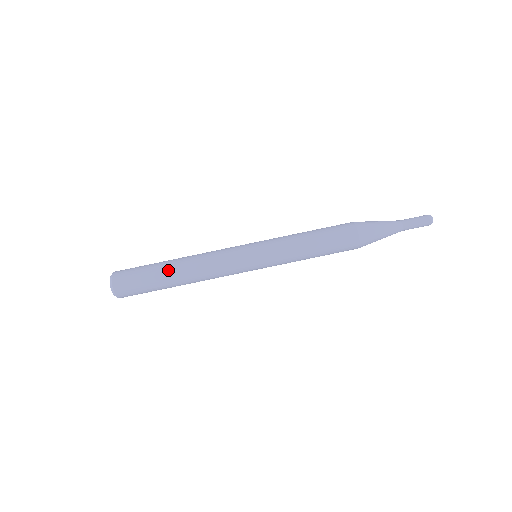
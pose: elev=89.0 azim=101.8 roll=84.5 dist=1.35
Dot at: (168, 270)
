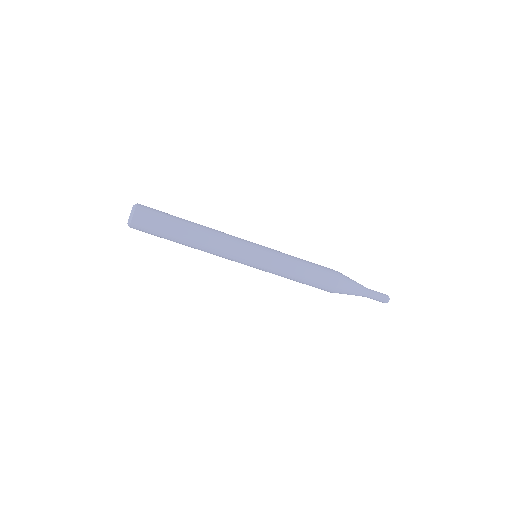
Dot at: (186, 227)
